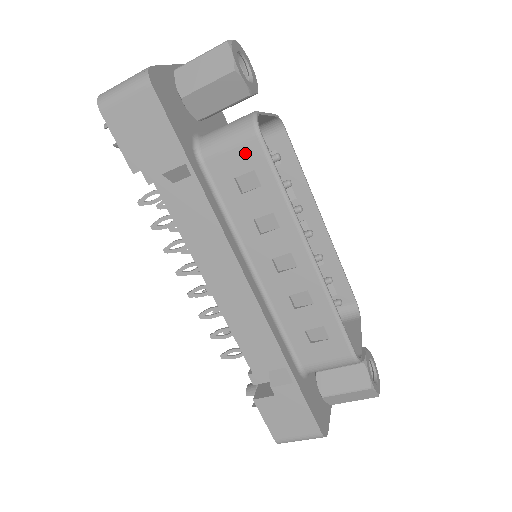
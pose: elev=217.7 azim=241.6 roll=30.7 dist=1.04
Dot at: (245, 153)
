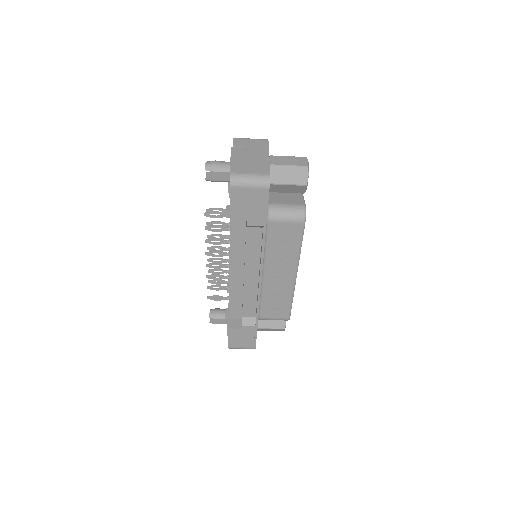
Dot at: (293, 227)
